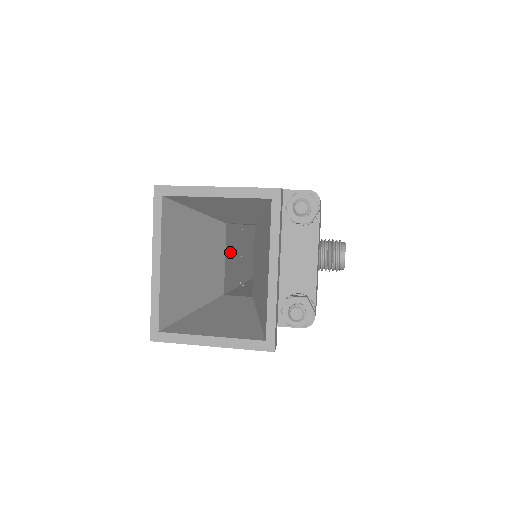
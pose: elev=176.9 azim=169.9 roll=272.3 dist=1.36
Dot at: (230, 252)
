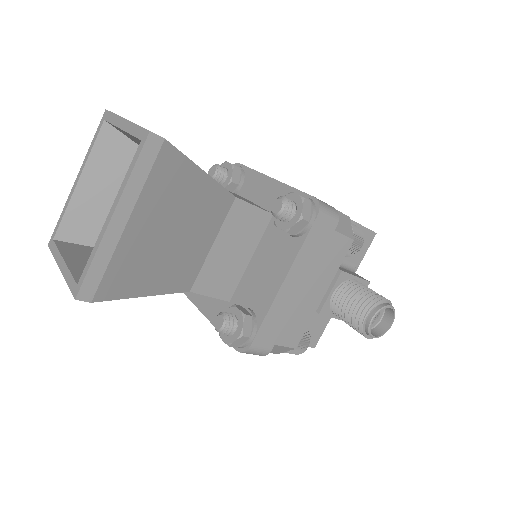
Dot at: occluded
